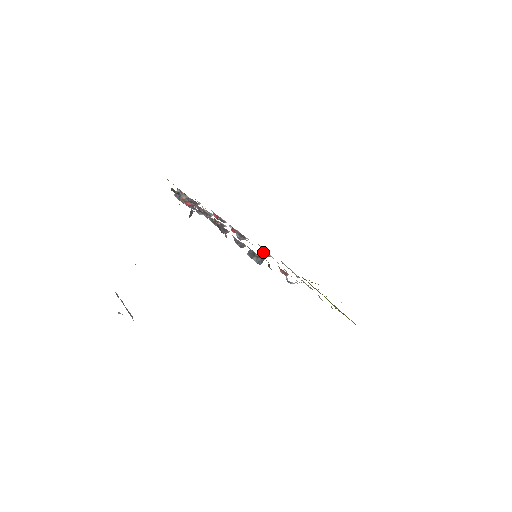
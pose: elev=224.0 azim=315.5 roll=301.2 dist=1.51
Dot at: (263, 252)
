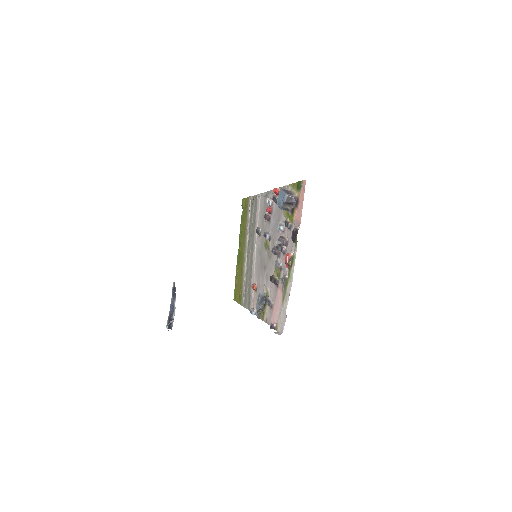
Dot at: (259, 234)
